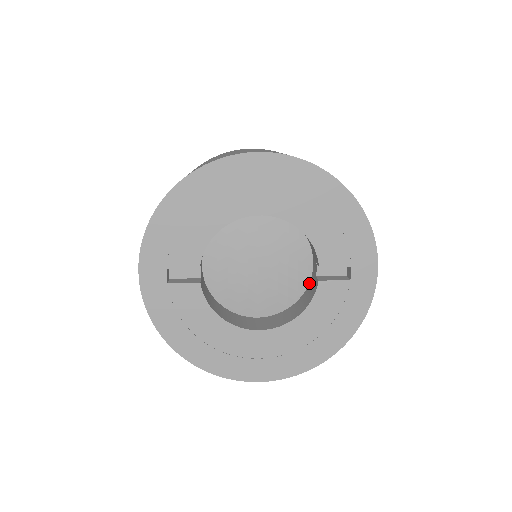
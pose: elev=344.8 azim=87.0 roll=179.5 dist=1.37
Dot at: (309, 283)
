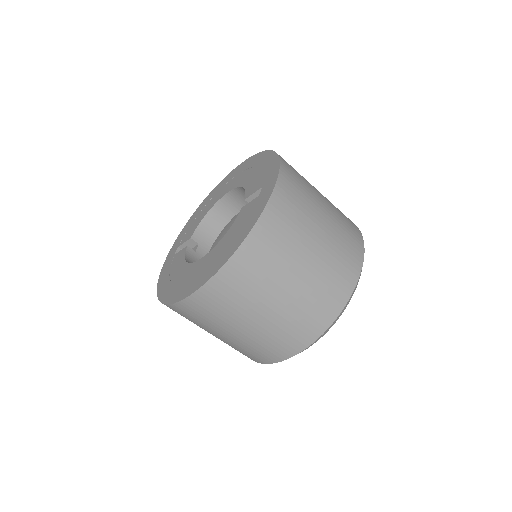
Dot at: occluded
